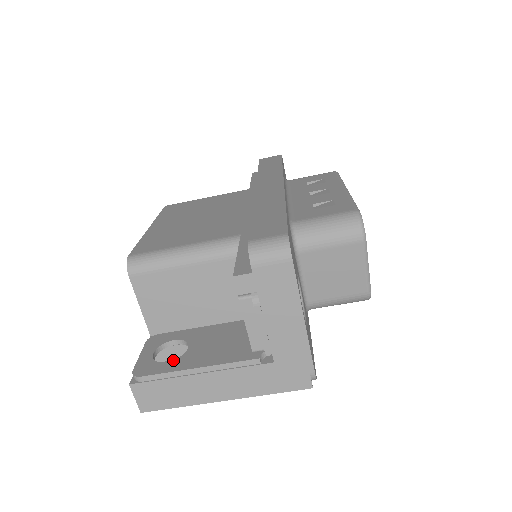
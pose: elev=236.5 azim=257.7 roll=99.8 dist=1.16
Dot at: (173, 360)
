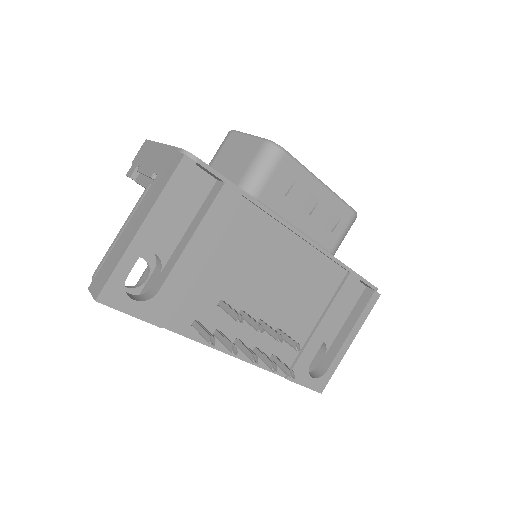
Dot at: occluded
